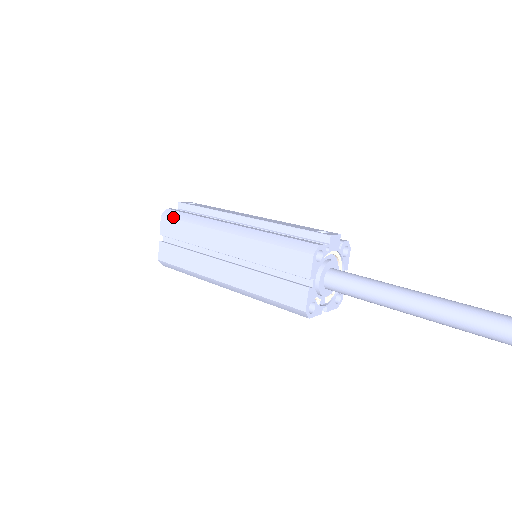
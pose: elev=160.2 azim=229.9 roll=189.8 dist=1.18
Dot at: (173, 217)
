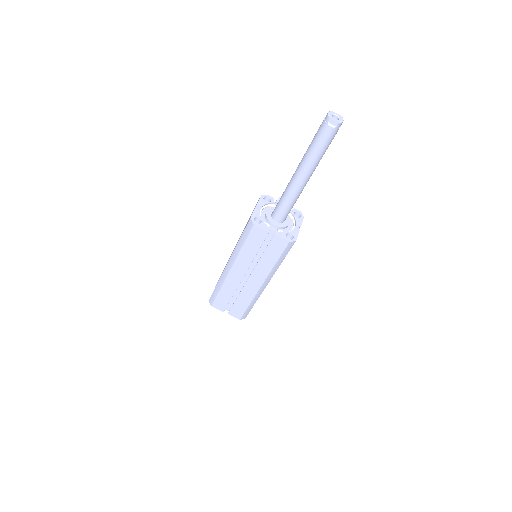
Dot at: occluded
